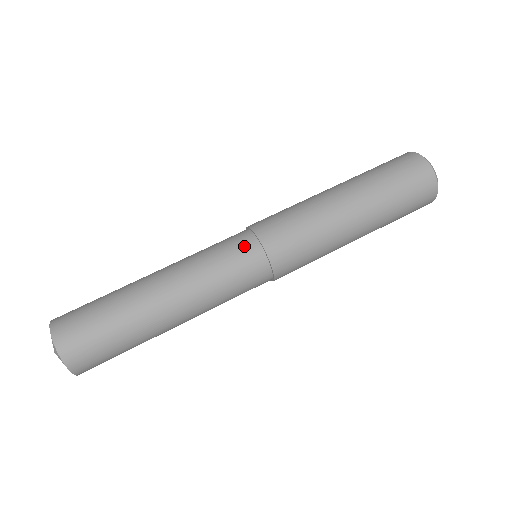
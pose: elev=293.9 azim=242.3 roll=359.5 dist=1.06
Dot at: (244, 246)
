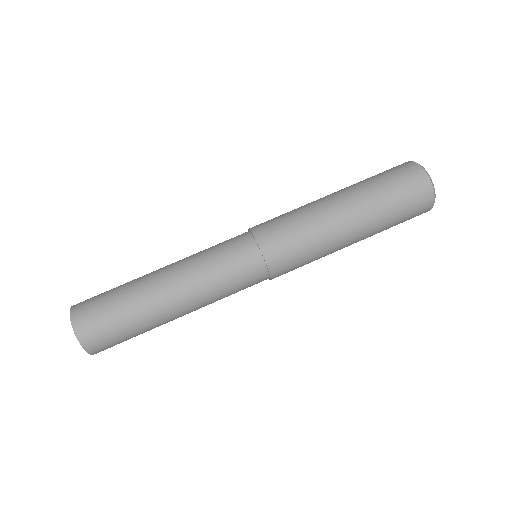
Dot at: (255, 276)
